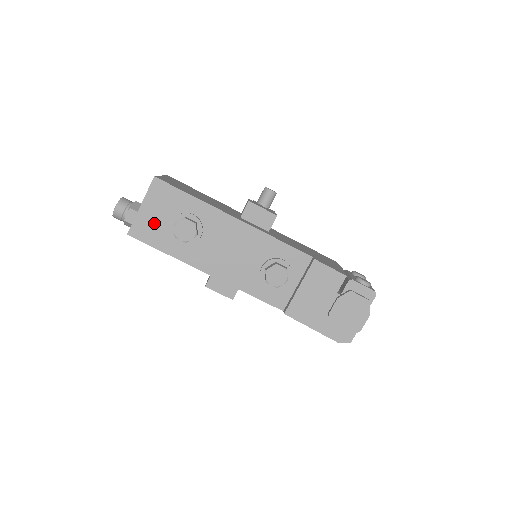
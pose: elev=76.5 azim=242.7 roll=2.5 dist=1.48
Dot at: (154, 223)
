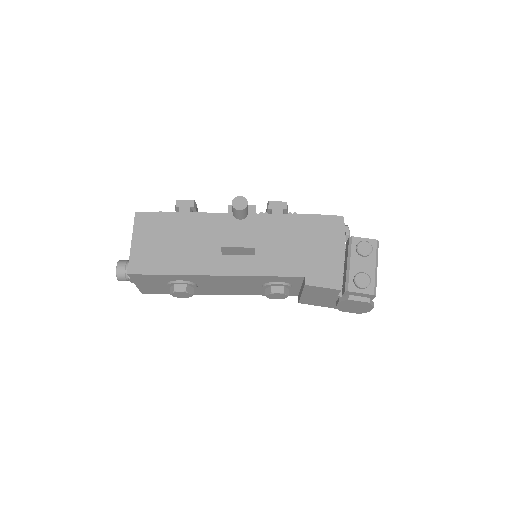
Dot at: (155, 288)
